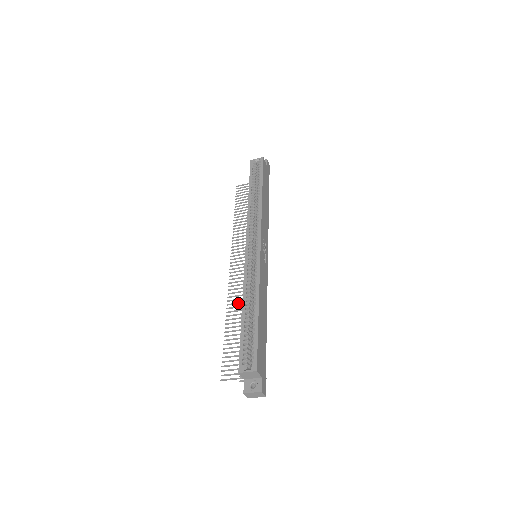
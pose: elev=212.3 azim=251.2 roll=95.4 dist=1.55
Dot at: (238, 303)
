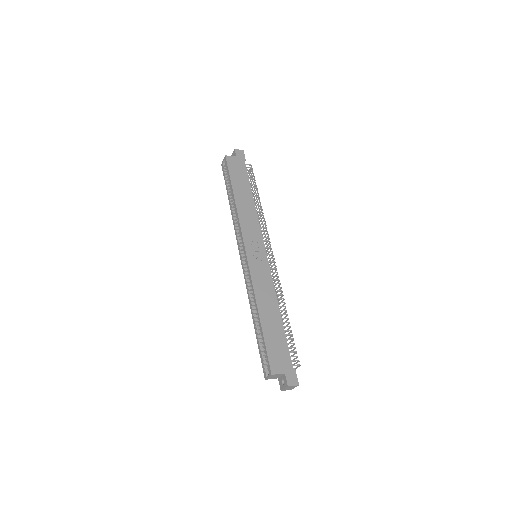
Dot at: occluded
